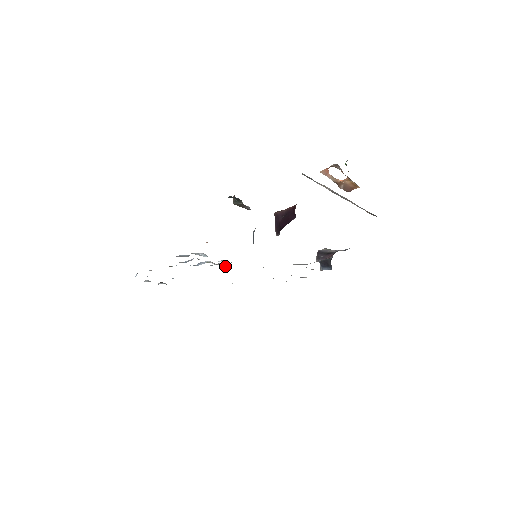
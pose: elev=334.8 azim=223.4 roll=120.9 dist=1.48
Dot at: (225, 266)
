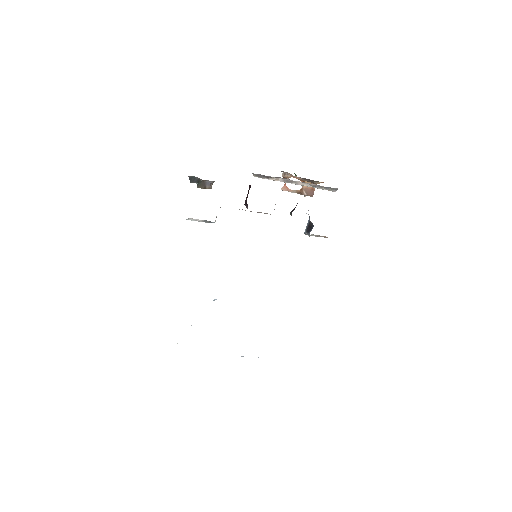
Dot at: occluded
